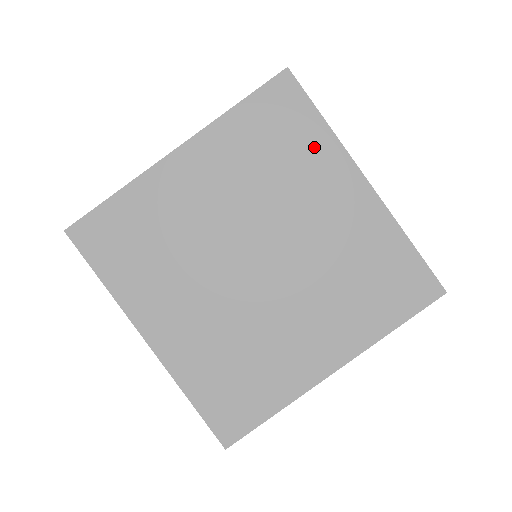
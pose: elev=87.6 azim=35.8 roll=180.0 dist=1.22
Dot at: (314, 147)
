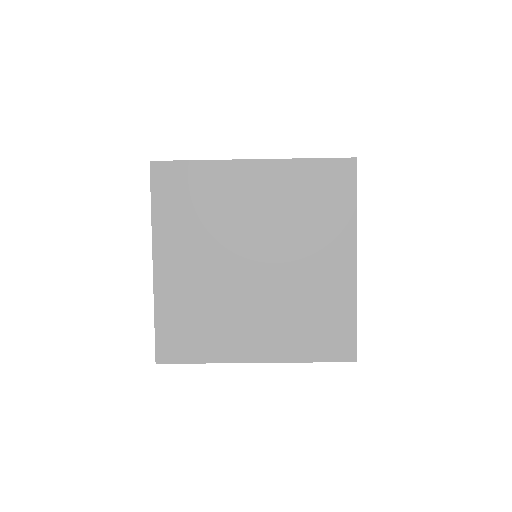
Dot at: (209, 178)
